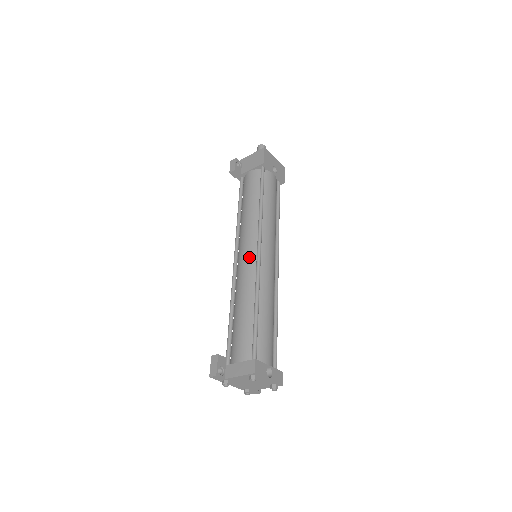
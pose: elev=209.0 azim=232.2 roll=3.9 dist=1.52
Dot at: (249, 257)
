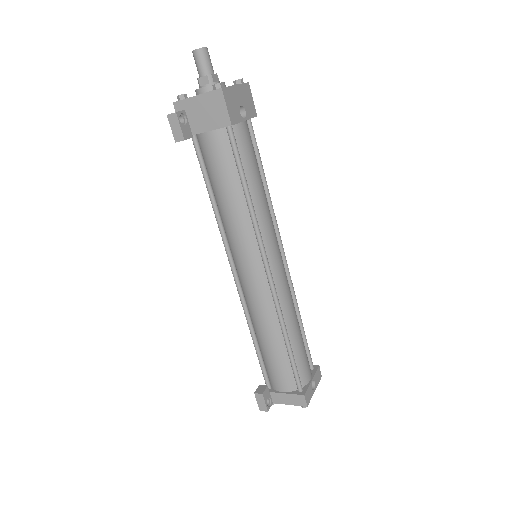
Dot at: (257, 281)
